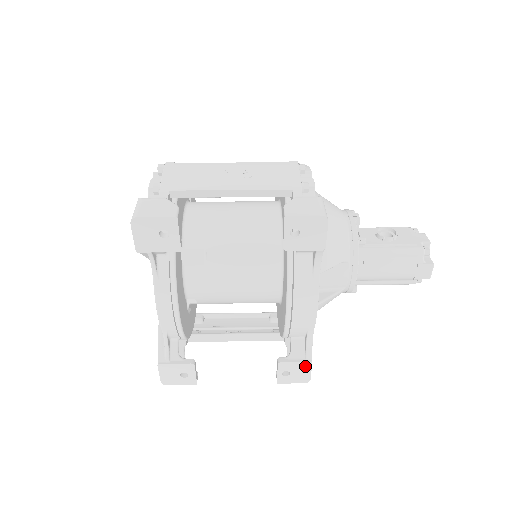
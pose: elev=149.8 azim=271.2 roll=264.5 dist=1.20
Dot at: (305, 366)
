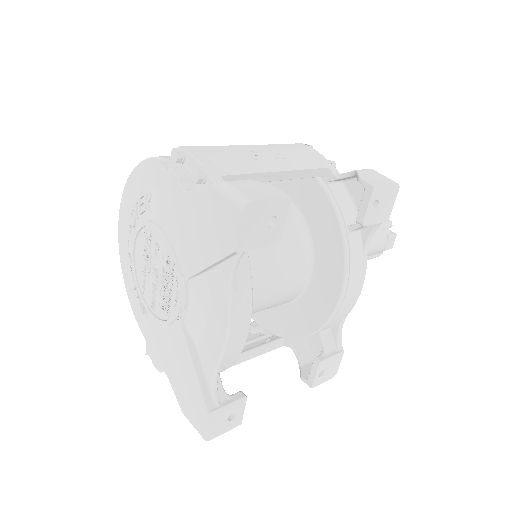
Dot at: (338, 358)
